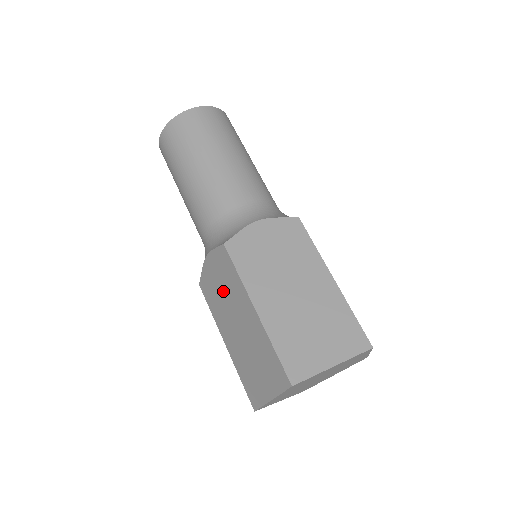
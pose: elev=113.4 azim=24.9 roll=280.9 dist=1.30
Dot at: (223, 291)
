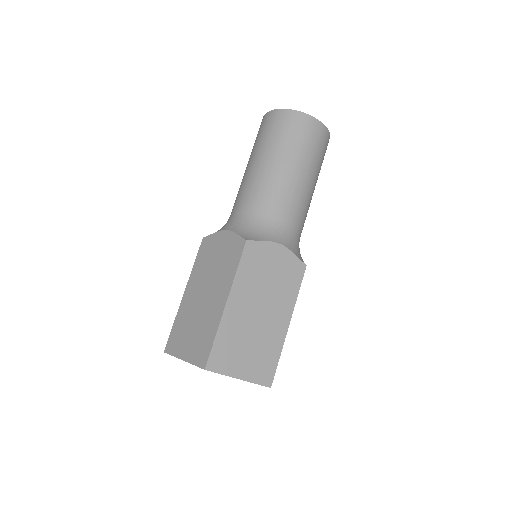
Dot at: occluded
